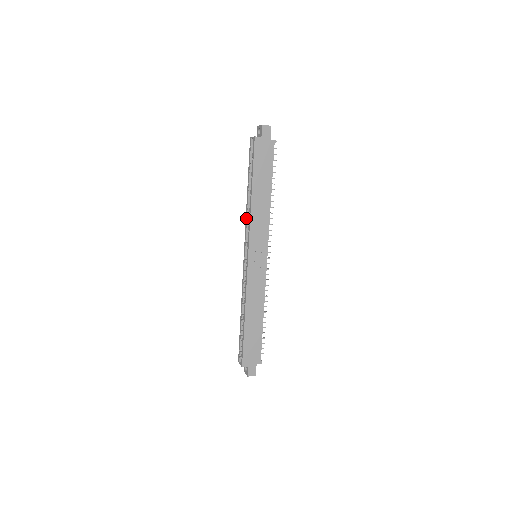
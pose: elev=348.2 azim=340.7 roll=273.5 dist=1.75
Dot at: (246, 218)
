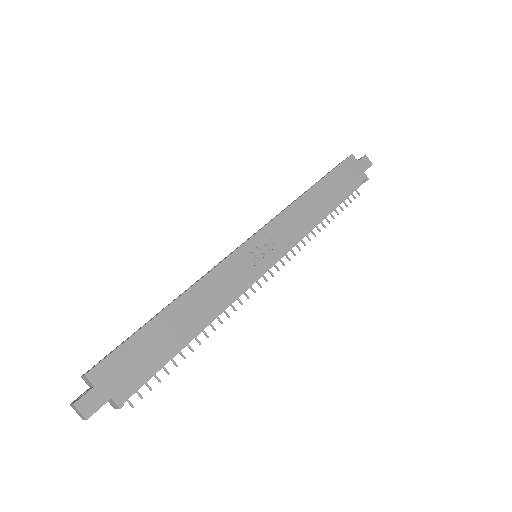
Dot at: (279, 213)
